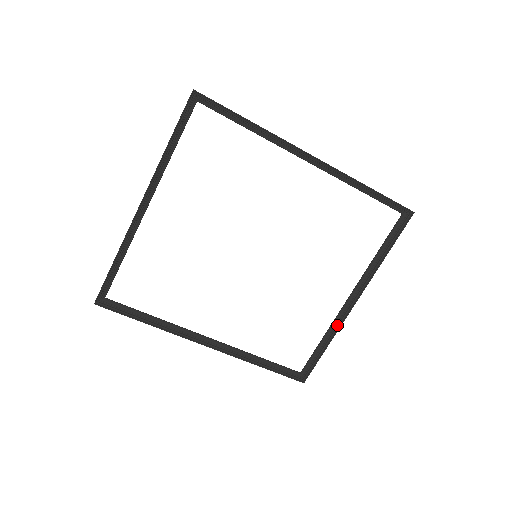
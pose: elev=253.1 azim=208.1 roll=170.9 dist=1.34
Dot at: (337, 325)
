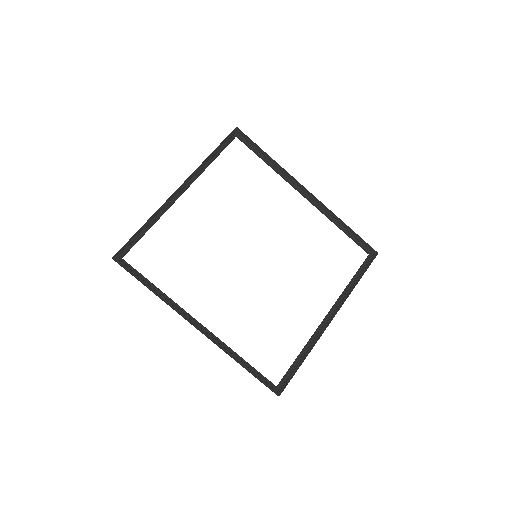
Dot at: (315, 340)
